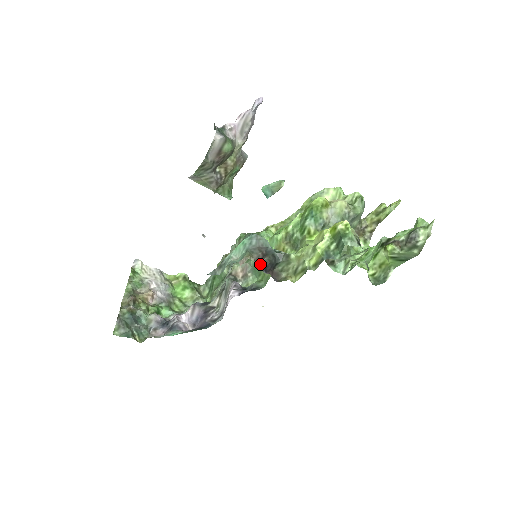
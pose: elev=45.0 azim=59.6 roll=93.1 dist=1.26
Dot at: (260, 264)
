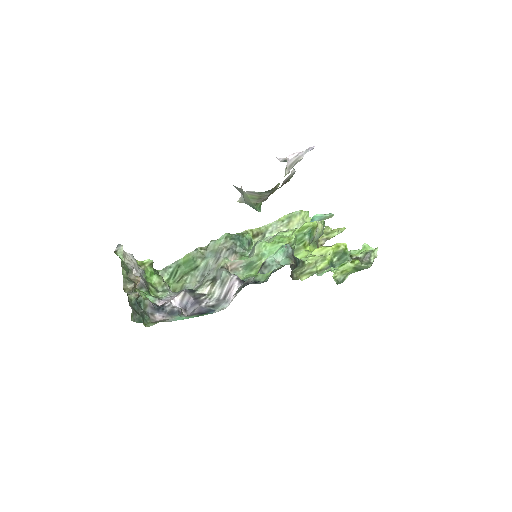
Dot at: (292, 267)
